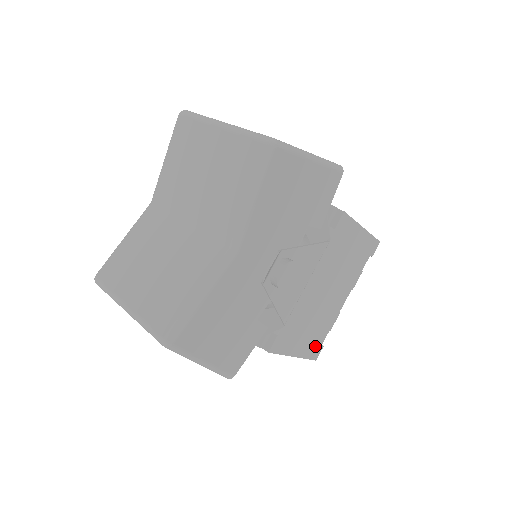
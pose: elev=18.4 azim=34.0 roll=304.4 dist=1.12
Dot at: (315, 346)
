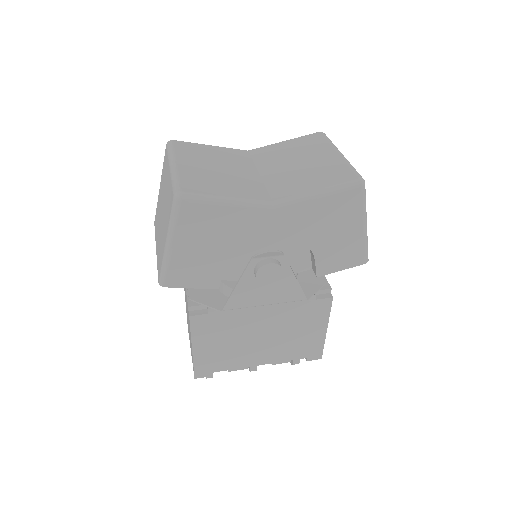
Dot at: (208, 366)
